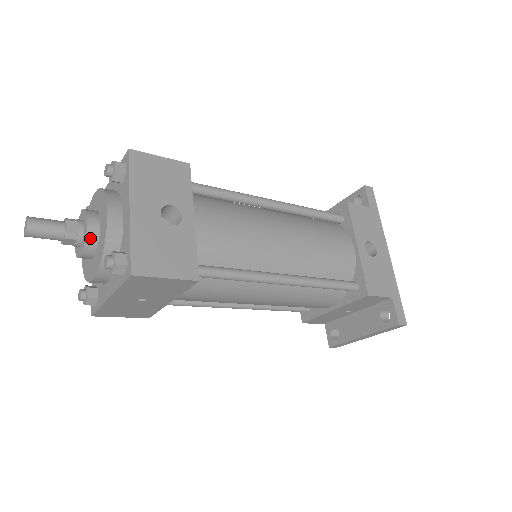
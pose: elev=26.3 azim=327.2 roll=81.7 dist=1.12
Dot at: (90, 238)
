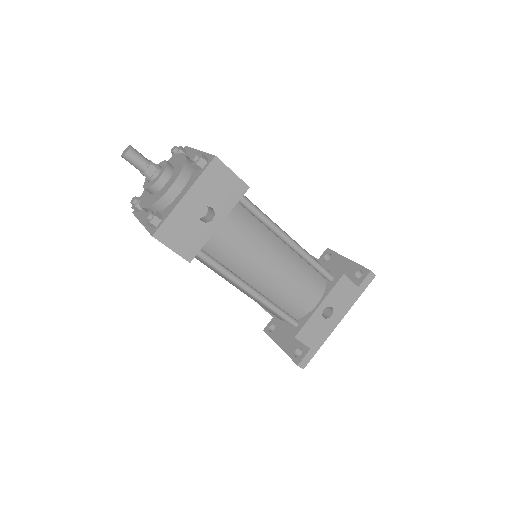
Dot at: (155, 186)
